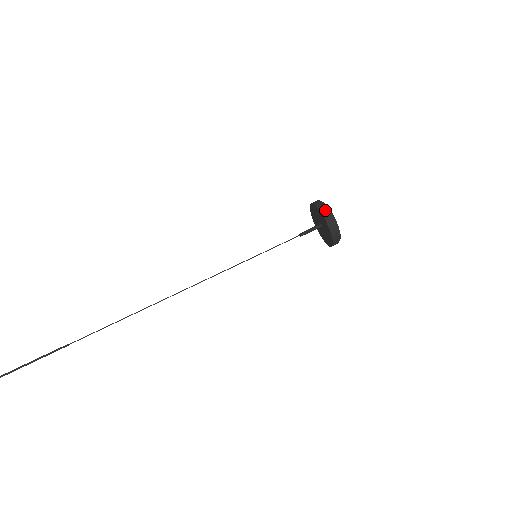
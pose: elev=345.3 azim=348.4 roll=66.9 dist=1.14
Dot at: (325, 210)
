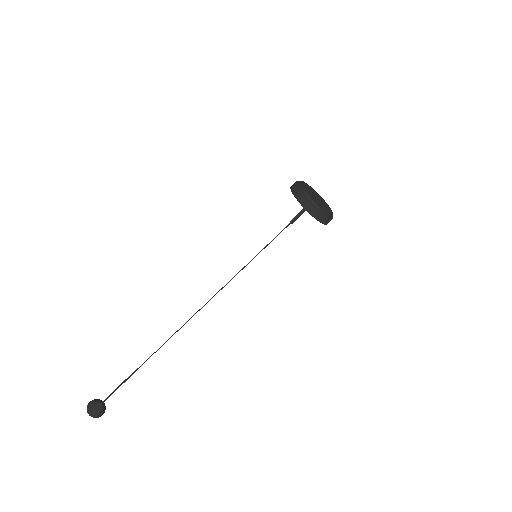
Dot at: (301, 197)
